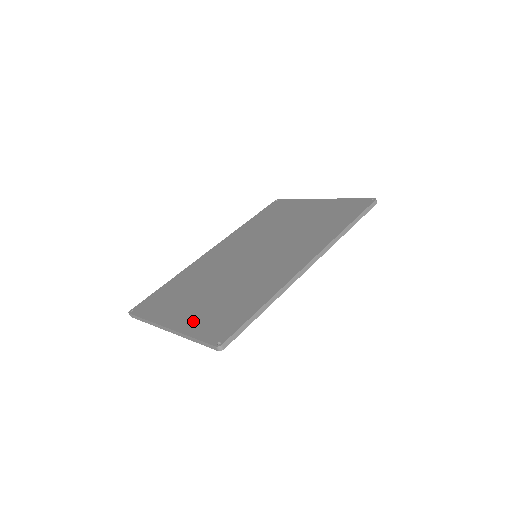
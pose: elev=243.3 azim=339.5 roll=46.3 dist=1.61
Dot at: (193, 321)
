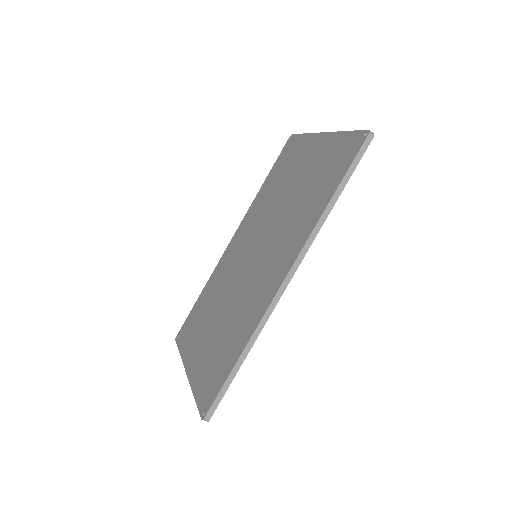
Dot at: (199, 369)
